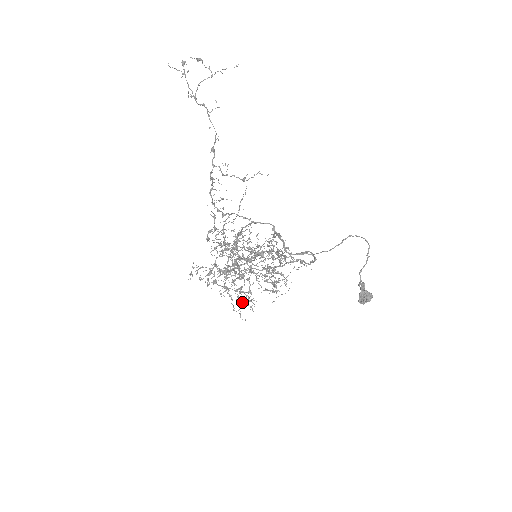
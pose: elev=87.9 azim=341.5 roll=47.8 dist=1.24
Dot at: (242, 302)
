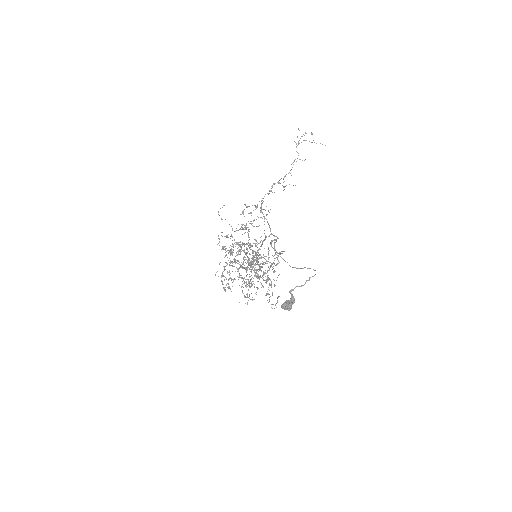
Dot at: (224, 276)
